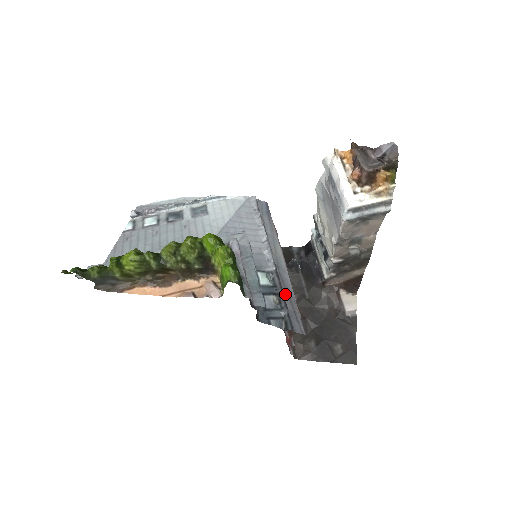
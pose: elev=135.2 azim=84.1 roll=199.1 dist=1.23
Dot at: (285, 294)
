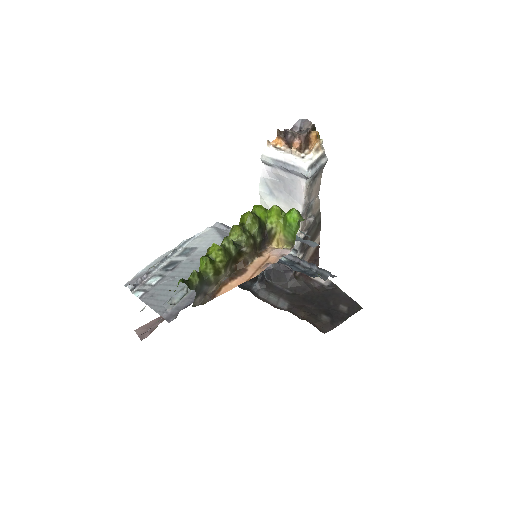
Dot at: occluded
